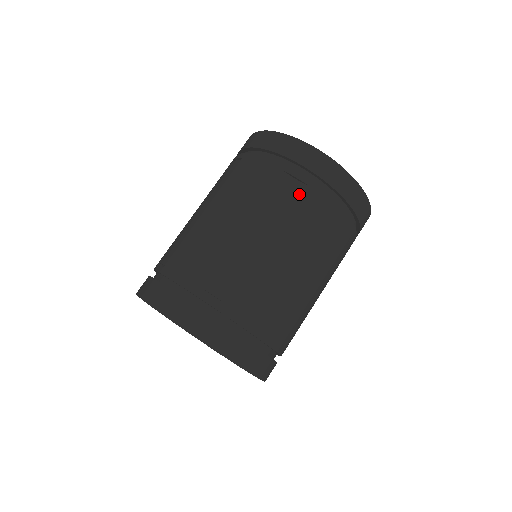
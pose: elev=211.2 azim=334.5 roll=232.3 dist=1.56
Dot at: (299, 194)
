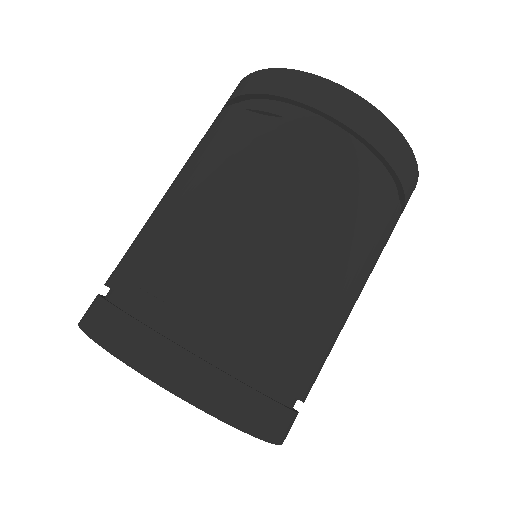
Dot at: (270, 130)
